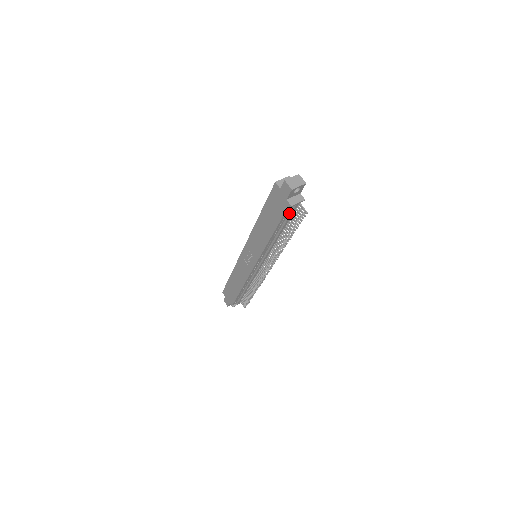
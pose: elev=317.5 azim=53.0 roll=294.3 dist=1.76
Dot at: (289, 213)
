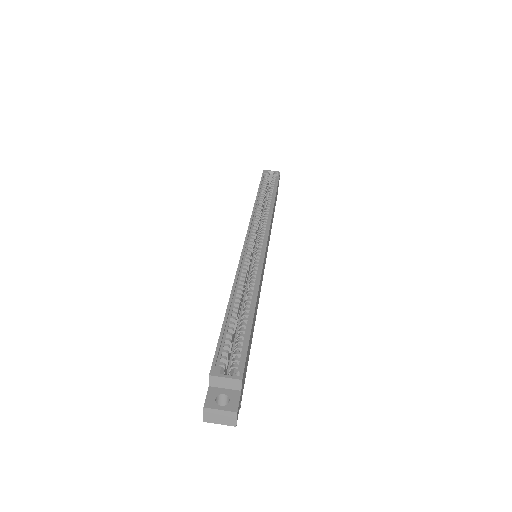
Dot at: occluded
